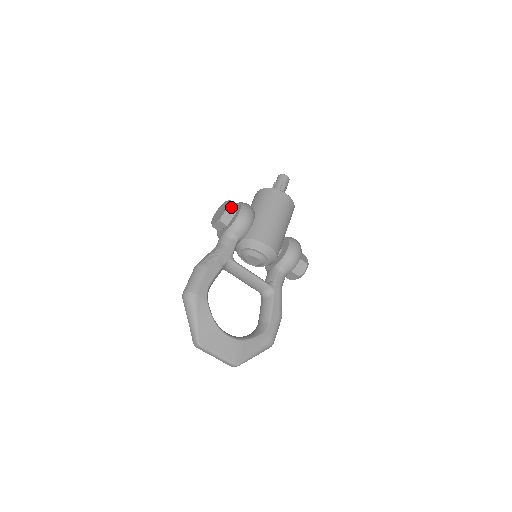
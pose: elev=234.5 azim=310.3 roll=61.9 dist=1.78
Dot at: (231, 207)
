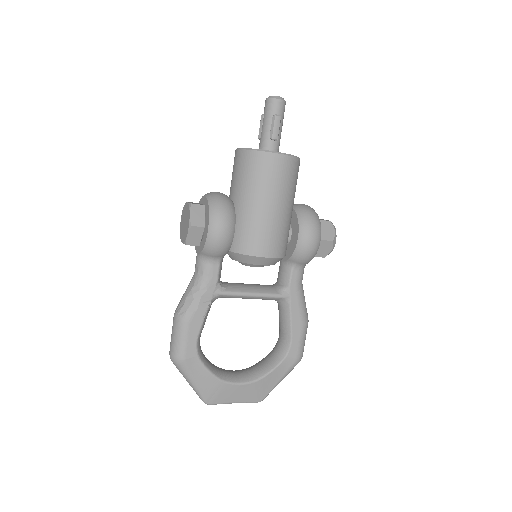
Dot at: (195, 221)
